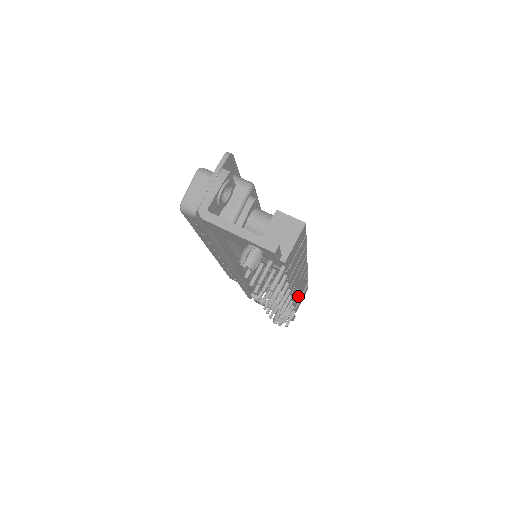
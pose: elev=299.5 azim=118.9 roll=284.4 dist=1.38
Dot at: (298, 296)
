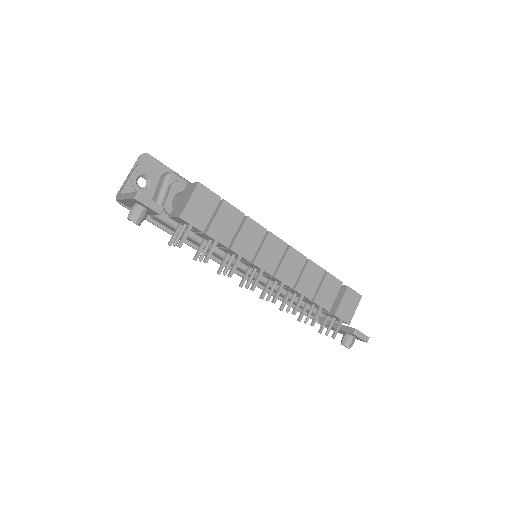
Dot at: (321, 294)
